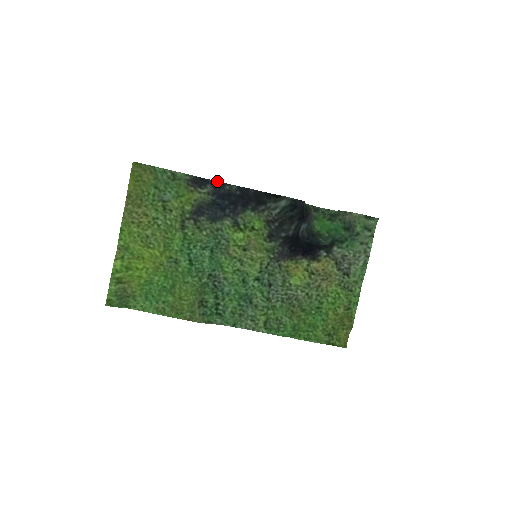
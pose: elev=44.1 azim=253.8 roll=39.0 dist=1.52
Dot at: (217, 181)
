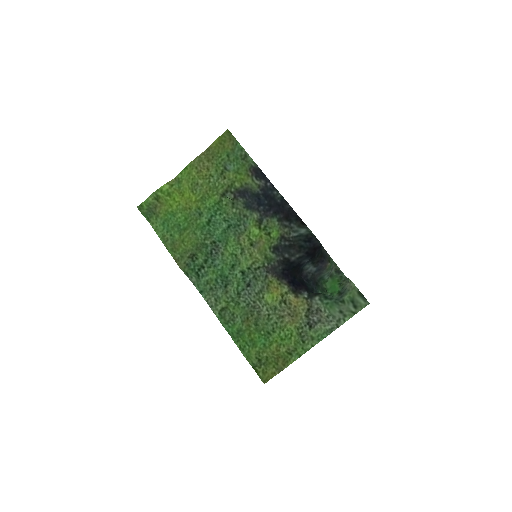
Dot at: occluded
